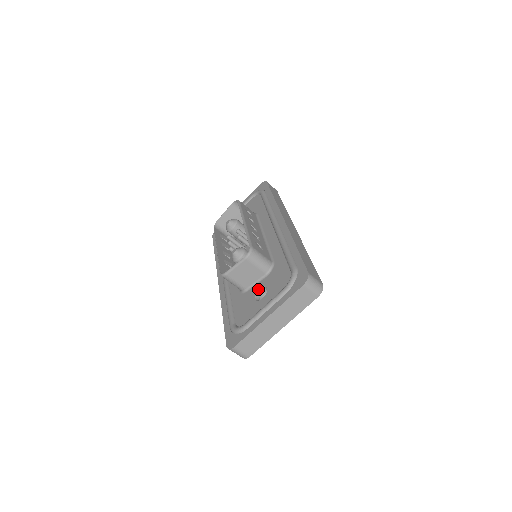
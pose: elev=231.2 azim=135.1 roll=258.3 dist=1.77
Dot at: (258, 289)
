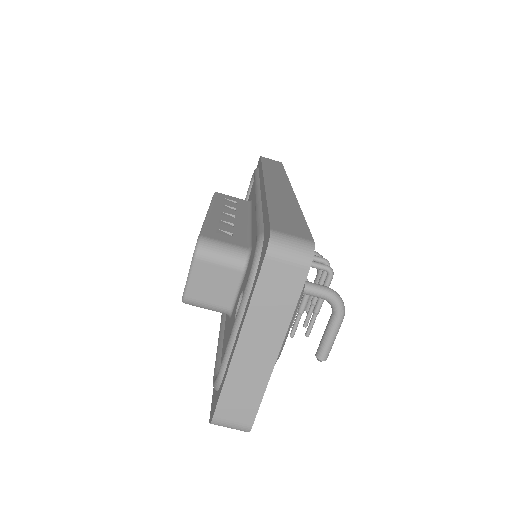
Dot at: (237, 301)
